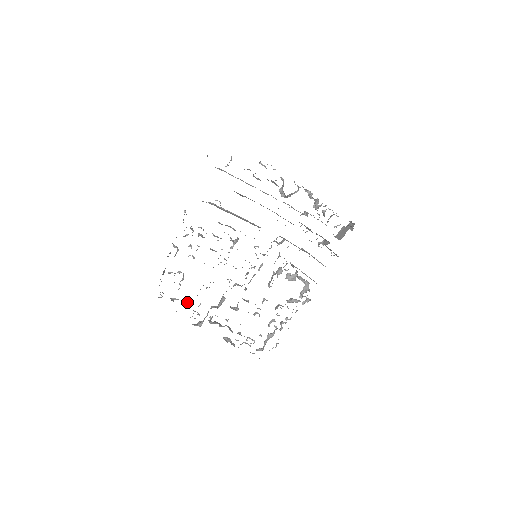
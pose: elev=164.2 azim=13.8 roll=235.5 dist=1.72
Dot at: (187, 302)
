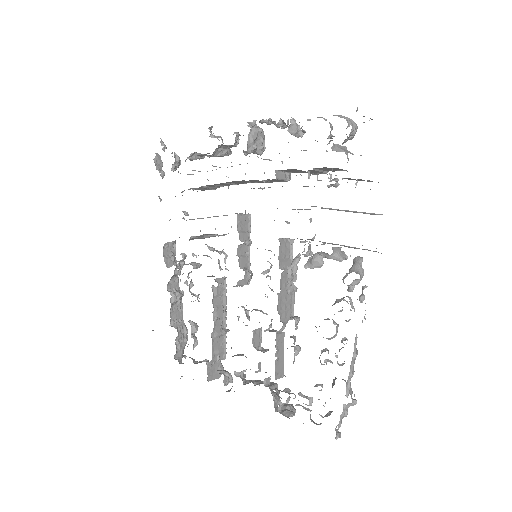
Dot at: (218, 361)
